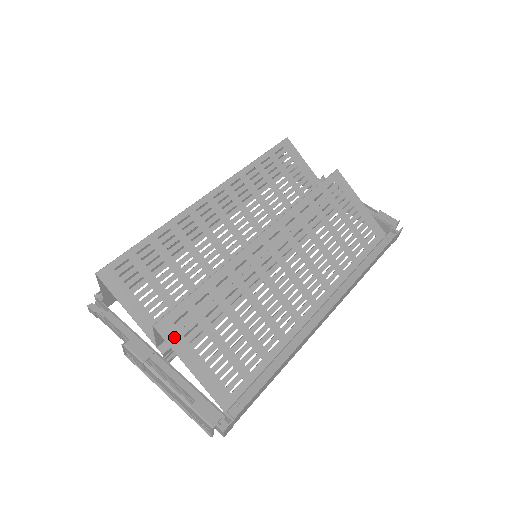
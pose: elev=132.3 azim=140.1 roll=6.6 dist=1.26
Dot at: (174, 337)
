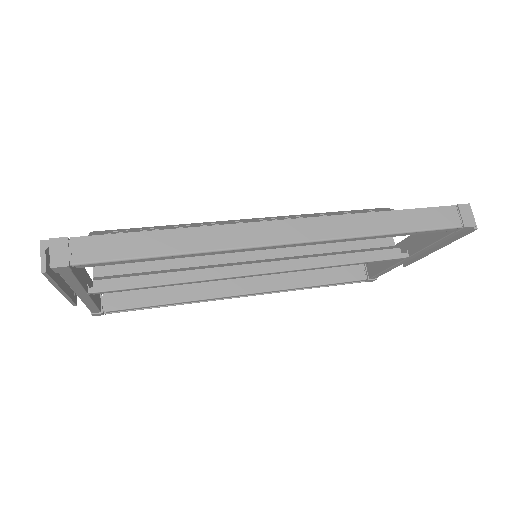
Dot at: occluded
